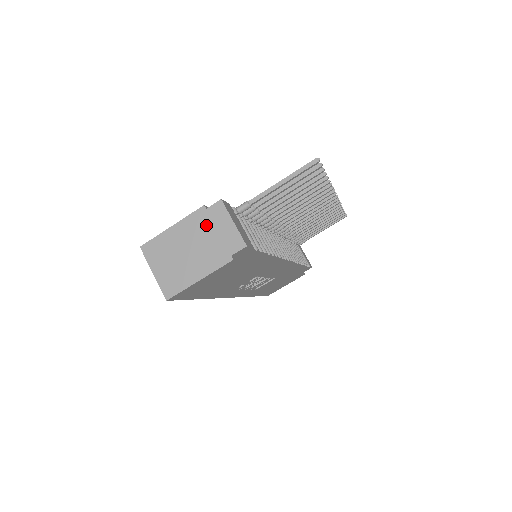
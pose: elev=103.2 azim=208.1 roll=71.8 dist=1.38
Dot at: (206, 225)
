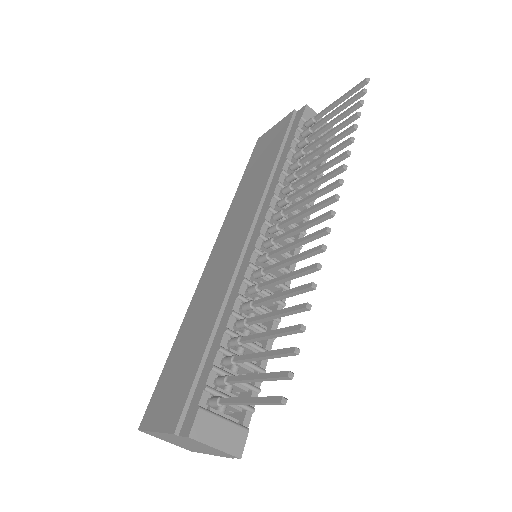
Dot at: (188, 441)
